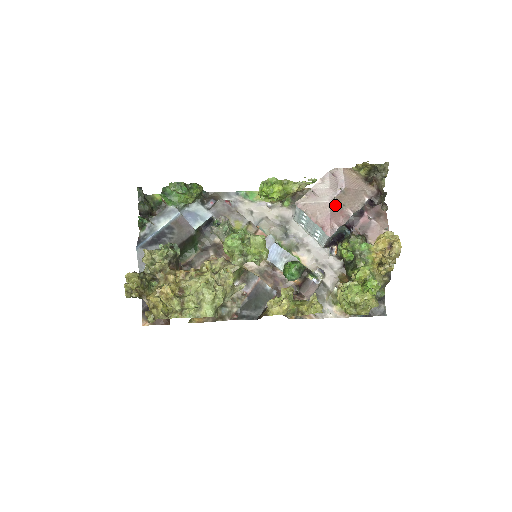
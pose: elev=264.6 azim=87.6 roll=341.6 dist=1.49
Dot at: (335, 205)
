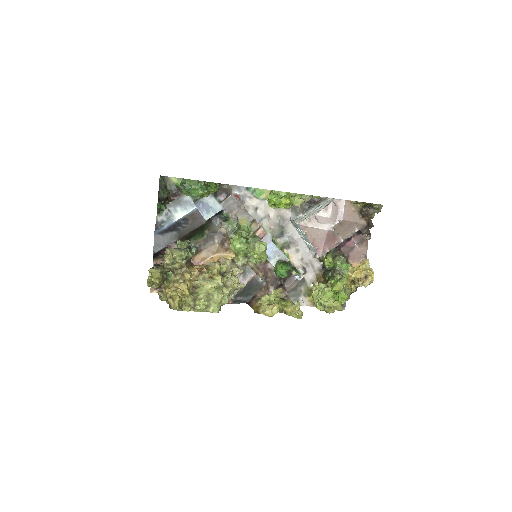
Dot at: (331, 233)
